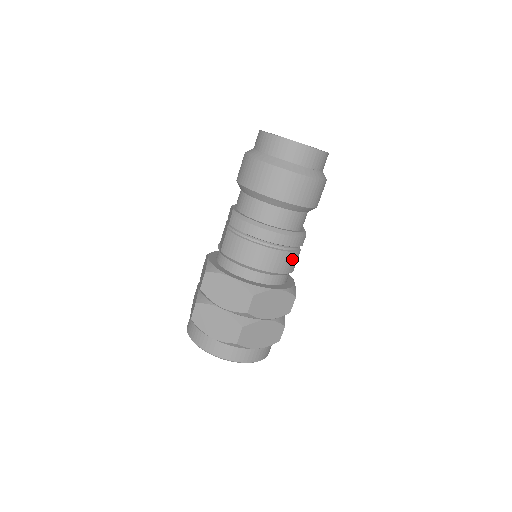
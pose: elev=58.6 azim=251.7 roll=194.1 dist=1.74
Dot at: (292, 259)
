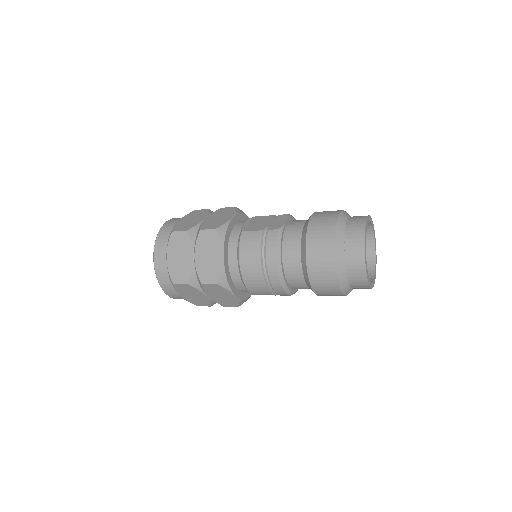
Dot at: (267, 294)
